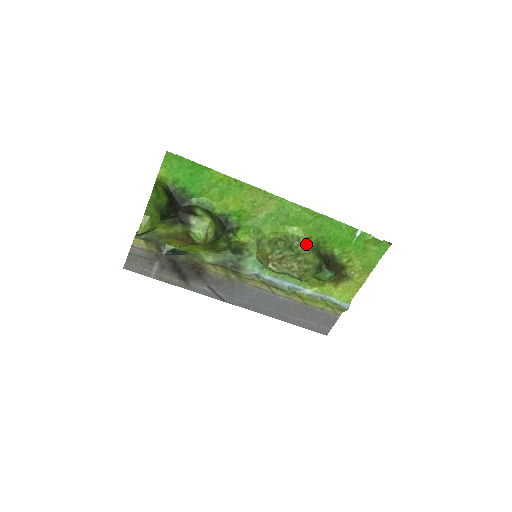
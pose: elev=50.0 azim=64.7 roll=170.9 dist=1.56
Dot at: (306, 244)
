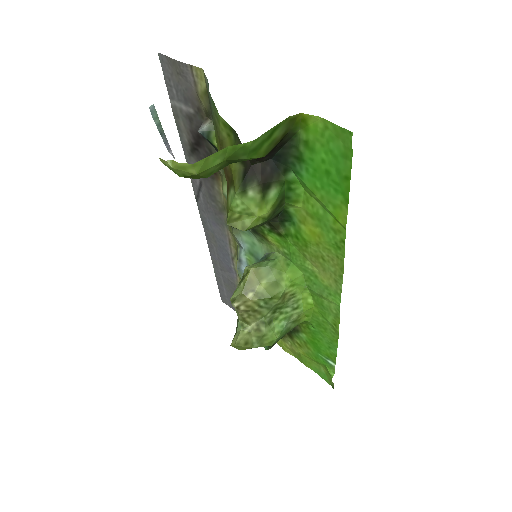
Dot at: (292, 319)
